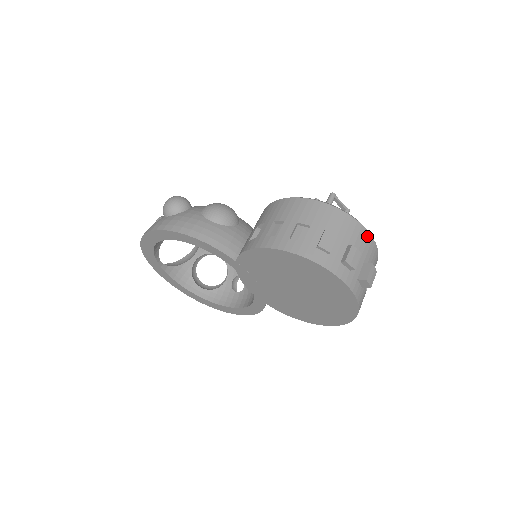
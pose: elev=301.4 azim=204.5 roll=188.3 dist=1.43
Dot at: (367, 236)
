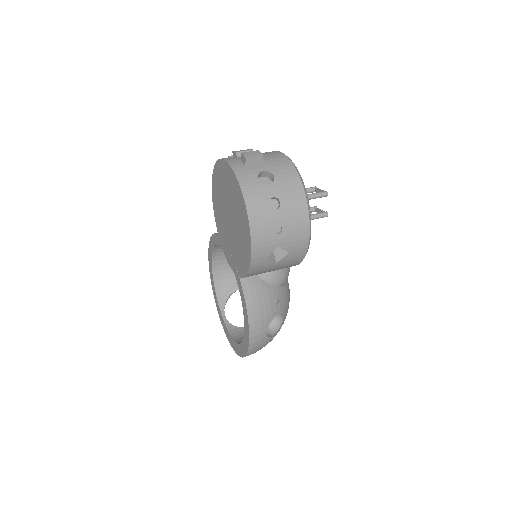
Dot at: (277, 153)
